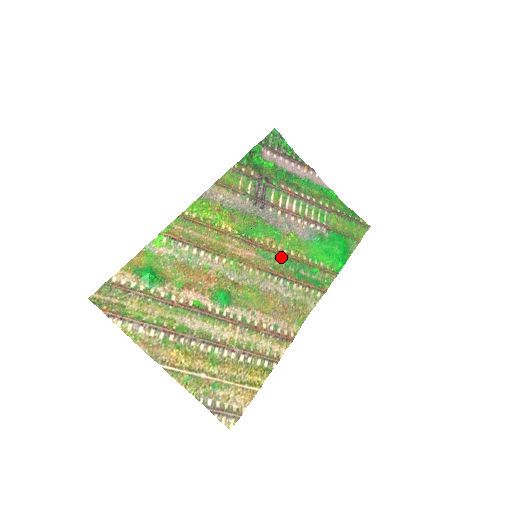
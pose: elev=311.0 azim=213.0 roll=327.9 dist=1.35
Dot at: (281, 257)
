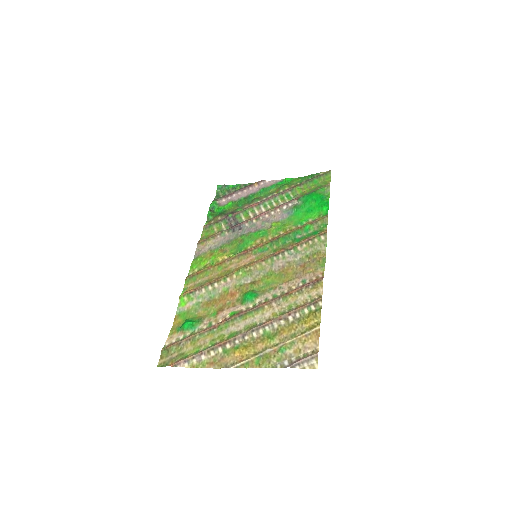
Dot at: (275, 242)
